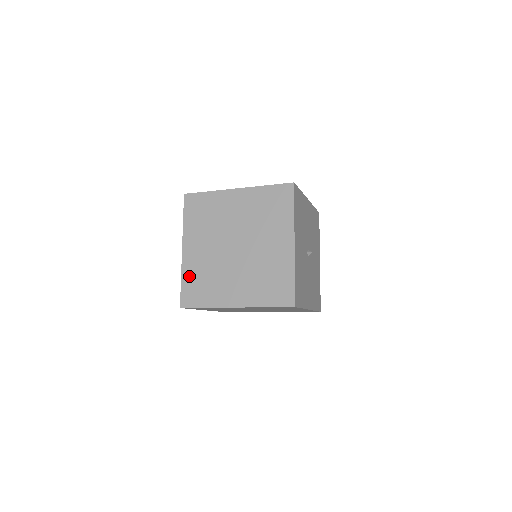
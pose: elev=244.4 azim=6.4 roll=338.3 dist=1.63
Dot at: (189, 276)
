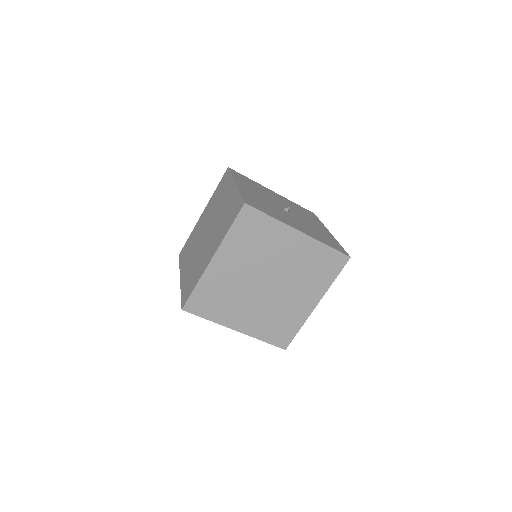
Dot at: (264, 333)
